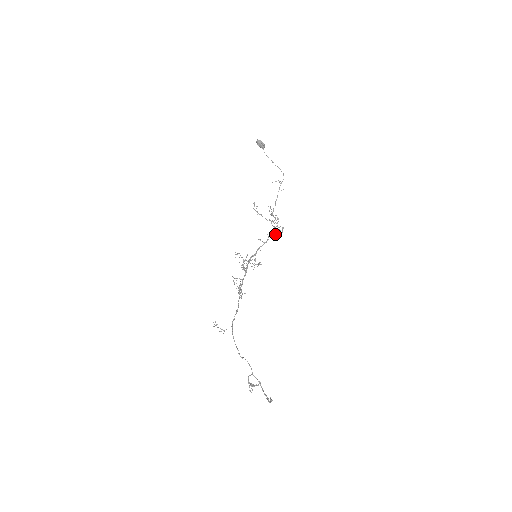
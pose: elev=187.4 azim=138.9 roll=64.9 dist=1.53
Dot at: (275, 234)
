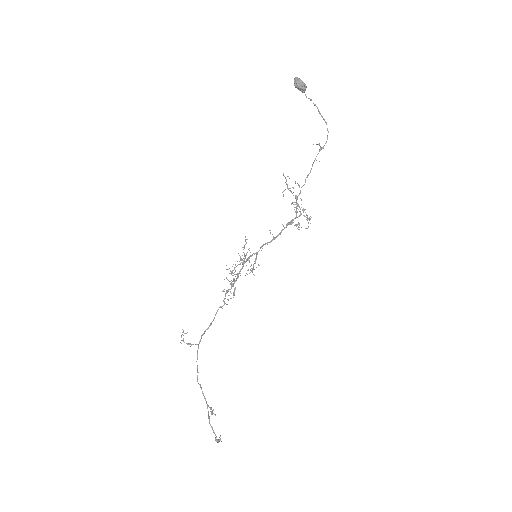
Dot at: occluded
